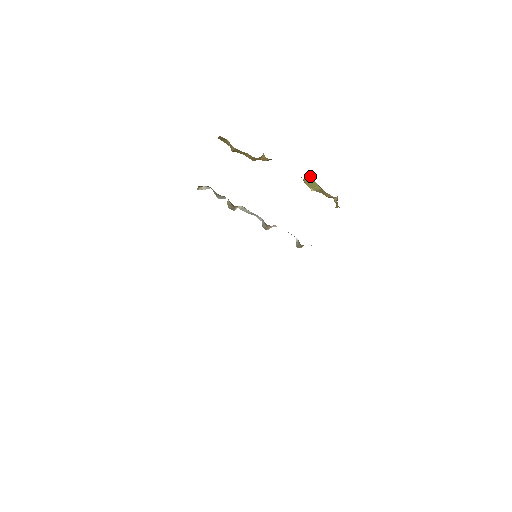
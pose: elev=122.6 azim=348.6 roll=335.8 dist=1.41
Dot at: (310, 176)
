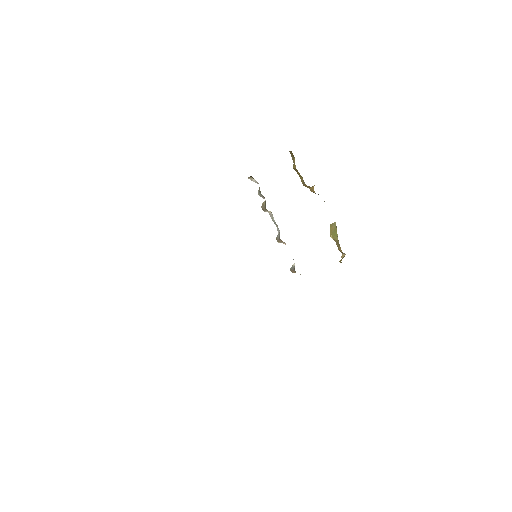
Dot at: (336, 226)
